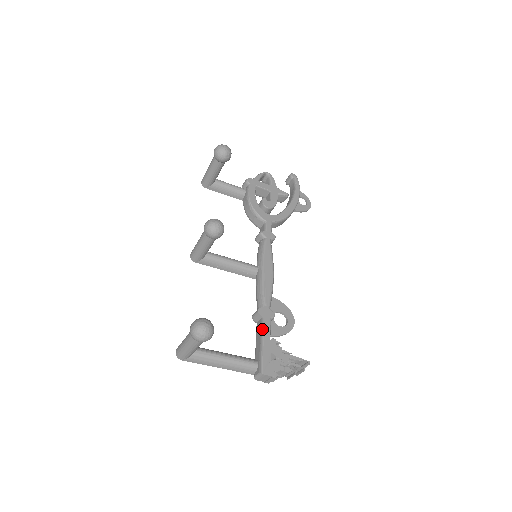
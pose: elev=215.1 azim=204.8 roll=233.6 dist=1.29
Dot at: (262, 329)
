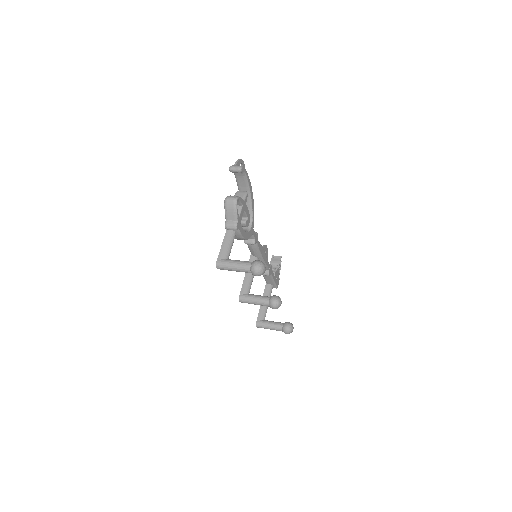
Dot at: (272, 277)
